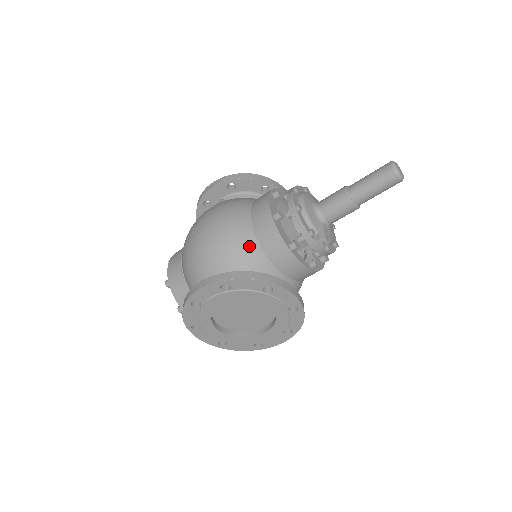
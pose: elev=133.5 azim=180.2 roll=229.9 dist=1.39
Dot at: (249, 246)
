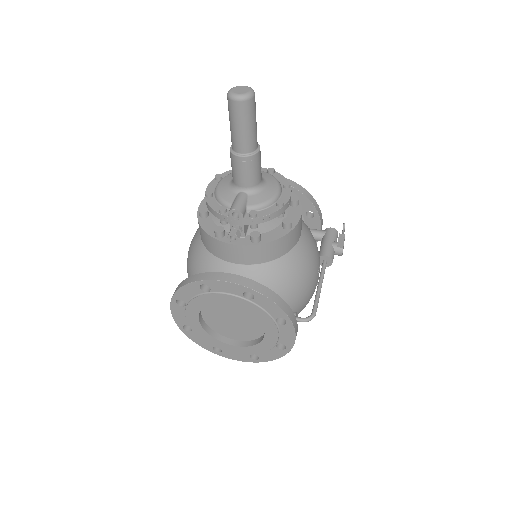
Dot at: (200, 254)
